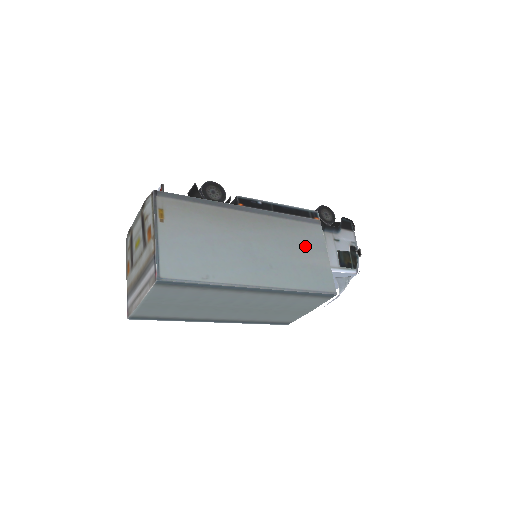
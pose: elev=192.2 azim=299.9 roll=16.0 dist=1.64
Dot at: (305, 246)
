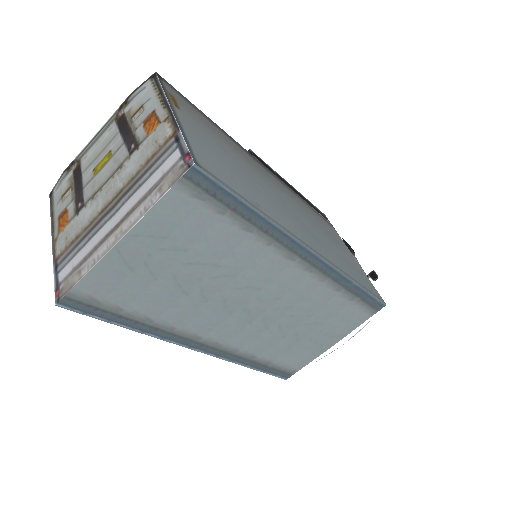
Dot at: (333, 238)
